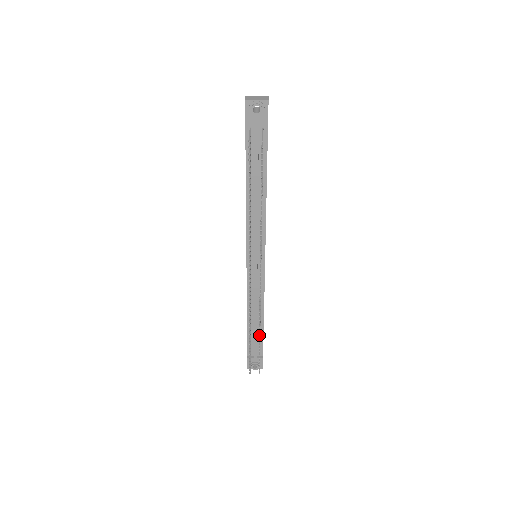
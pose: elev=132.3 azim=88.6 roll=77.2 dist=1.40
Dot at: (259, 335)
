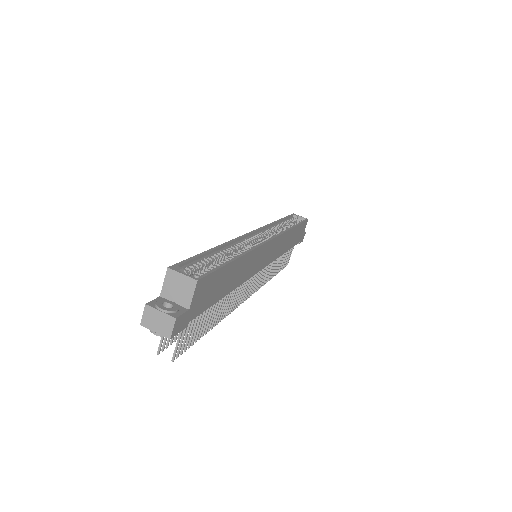
Dot at: (274, 273)
